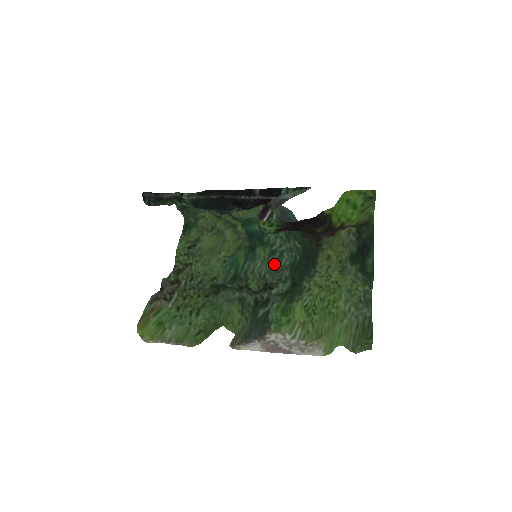
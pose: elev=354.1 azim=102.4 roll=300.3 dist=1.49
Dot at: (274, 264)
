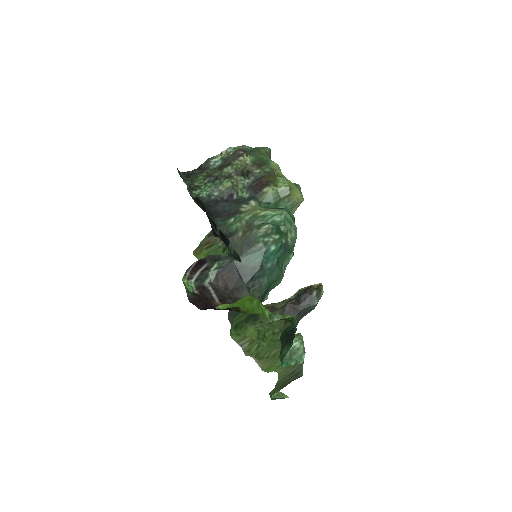
Dot at: occluded
